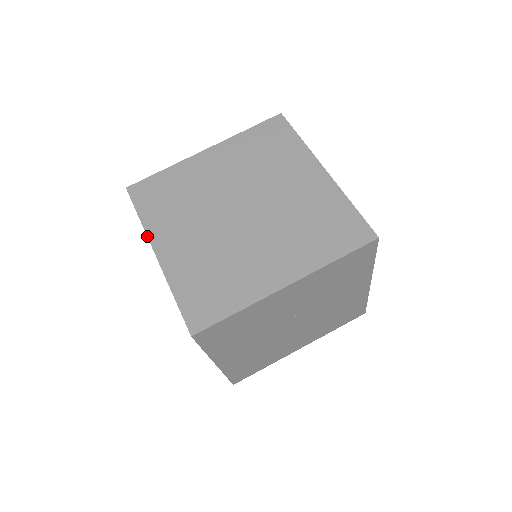
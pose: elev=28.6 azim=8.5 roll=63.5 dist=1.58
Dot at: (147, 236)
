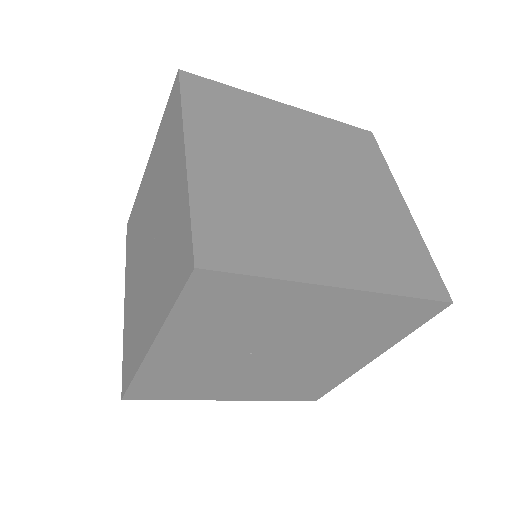
Dot at: (125, 280)
